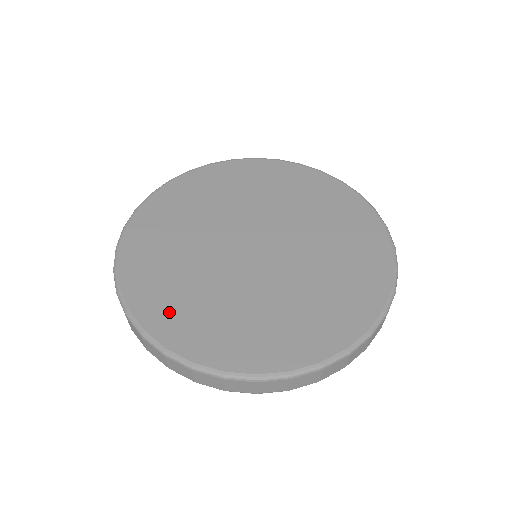
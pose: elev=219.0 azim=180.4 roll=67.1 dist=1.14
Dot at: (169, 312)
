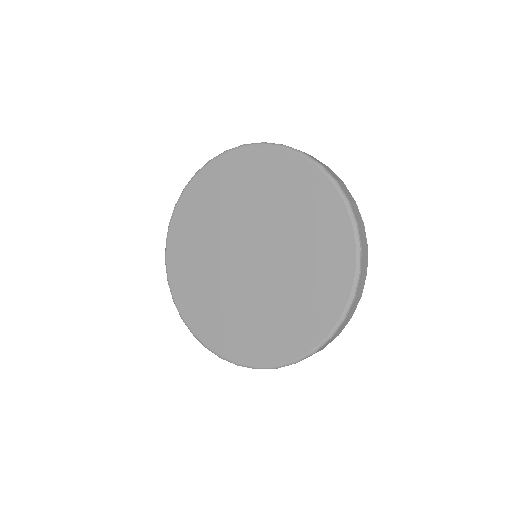
Dot at: (239, 342)
